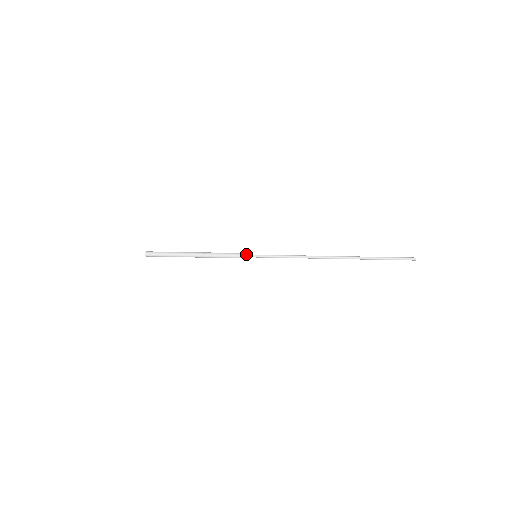
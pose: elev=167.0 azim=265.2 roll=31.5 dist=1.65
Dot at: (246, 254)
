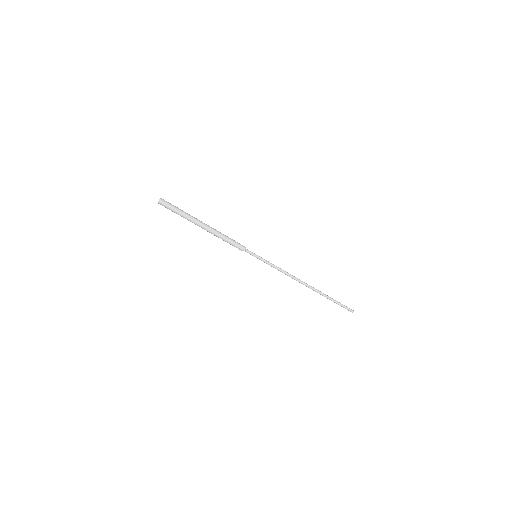
Dot at: (248, 251)
